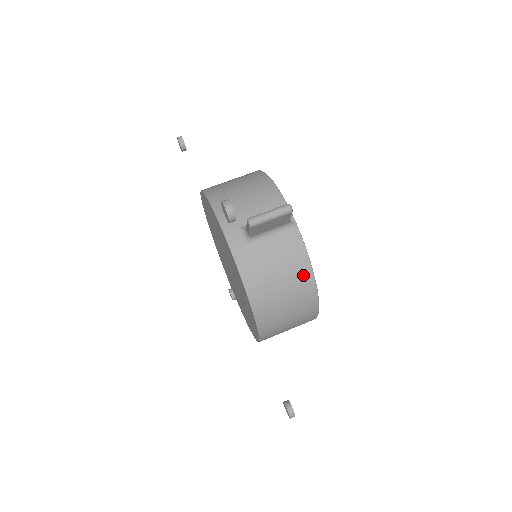
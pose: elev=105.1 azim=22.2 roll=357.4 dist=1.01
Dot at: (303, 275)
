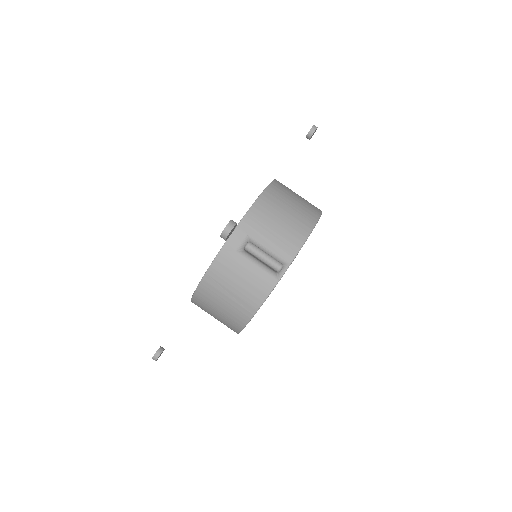
Dot at: (248, 307)
